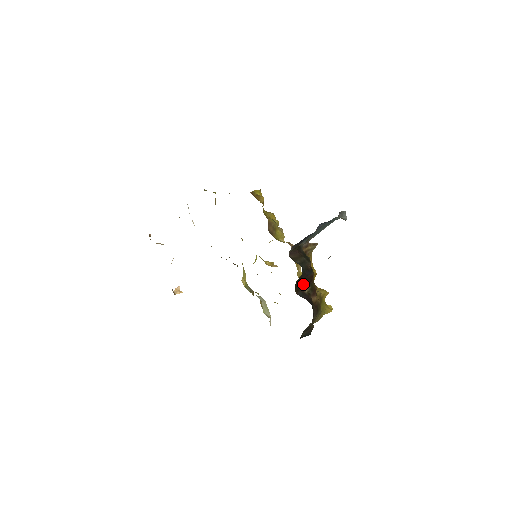
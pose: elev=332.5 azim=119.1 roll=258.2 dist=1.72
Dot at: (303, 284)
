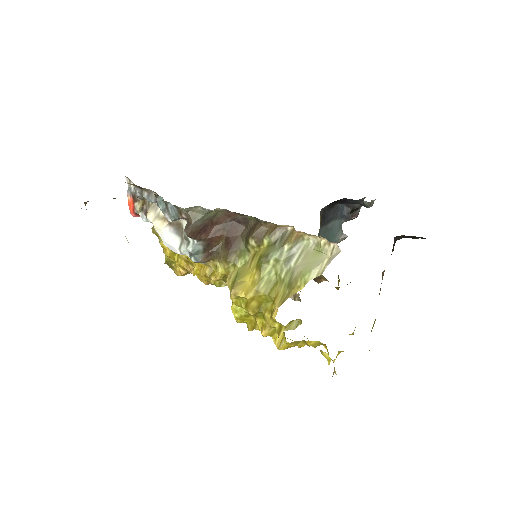
Dot at: occluded
